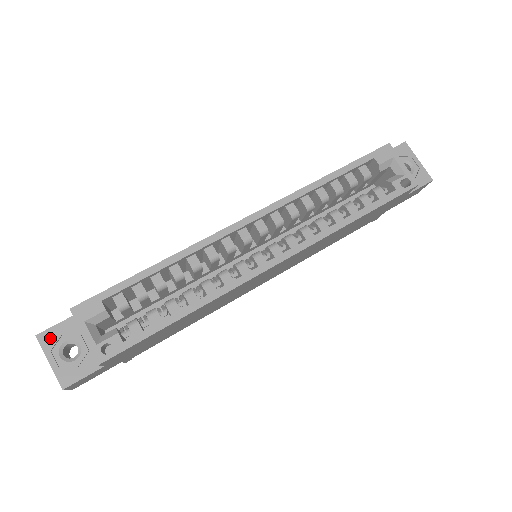
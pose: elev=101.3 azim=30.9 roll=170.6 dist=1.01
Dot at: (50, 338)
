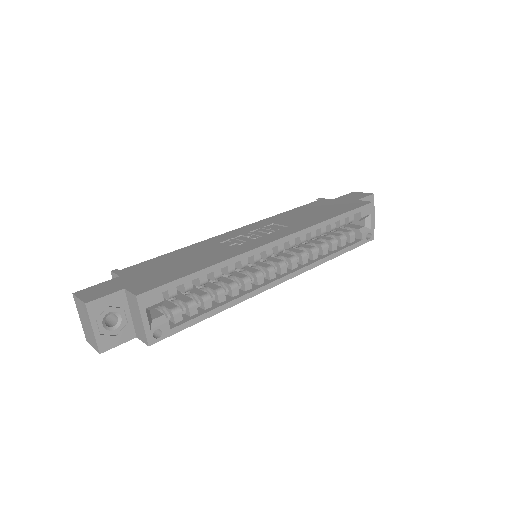
Dot at: (98, 308)
